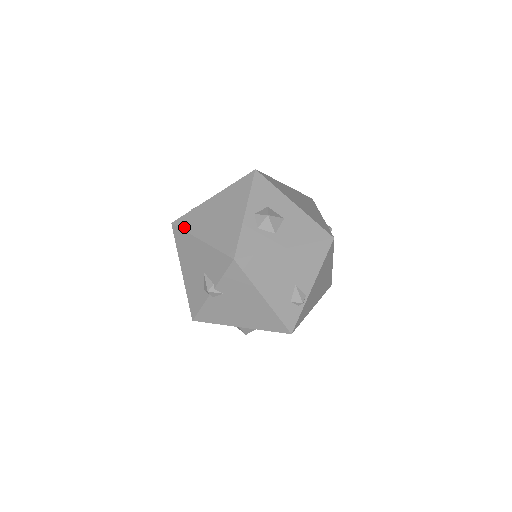
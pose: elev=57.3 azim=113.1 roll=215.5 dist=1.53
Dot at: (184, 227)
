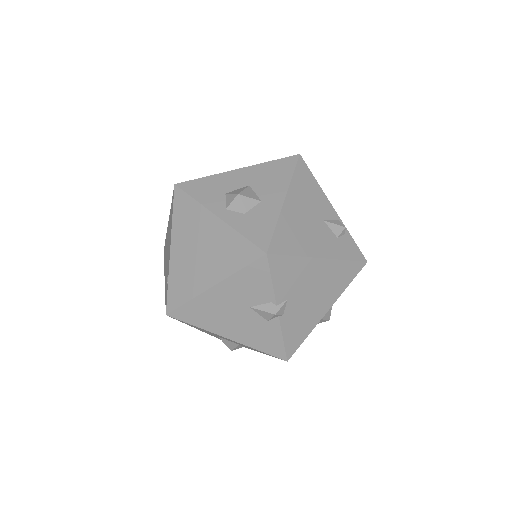
Dot at: (182, 300)
